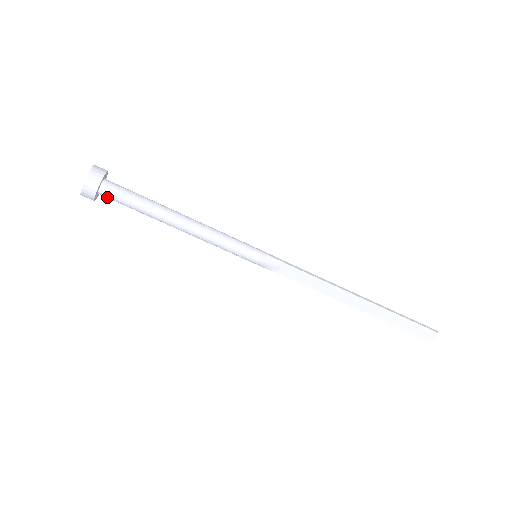
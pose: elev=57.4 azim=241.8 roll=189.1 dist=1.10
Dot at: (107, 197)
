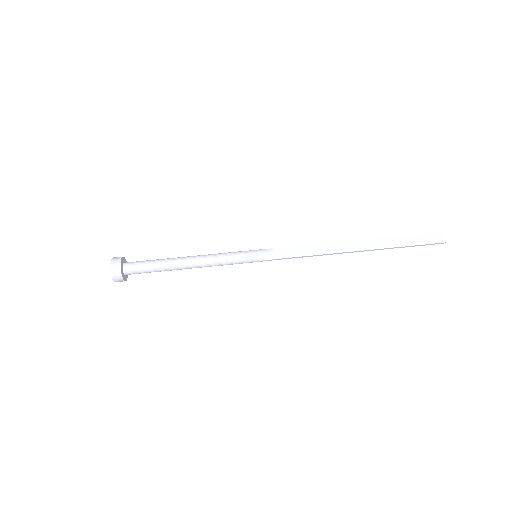
Dot at: (131, 272)
